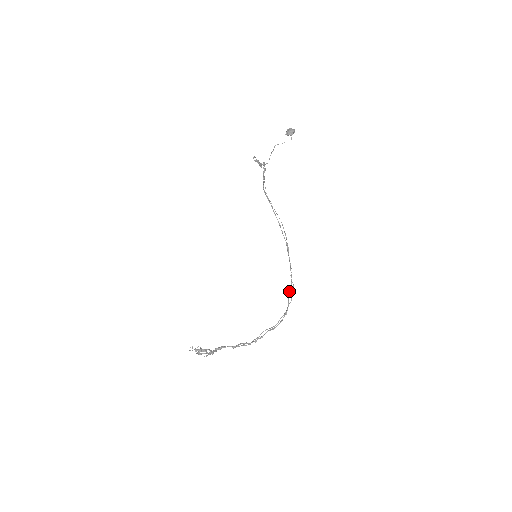
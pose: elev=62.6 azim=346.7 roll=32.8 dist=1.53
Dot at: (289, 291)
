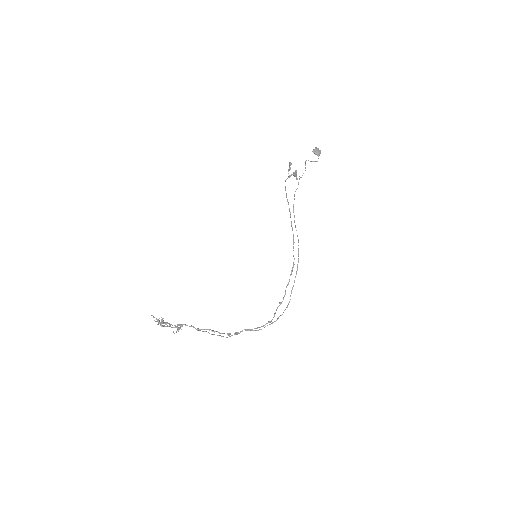
Dot at: (280, 303)
